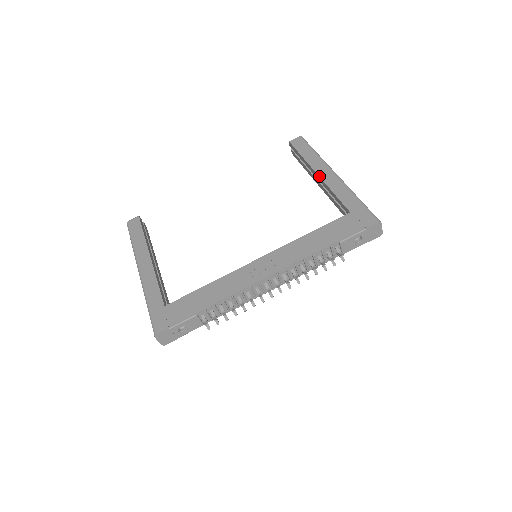
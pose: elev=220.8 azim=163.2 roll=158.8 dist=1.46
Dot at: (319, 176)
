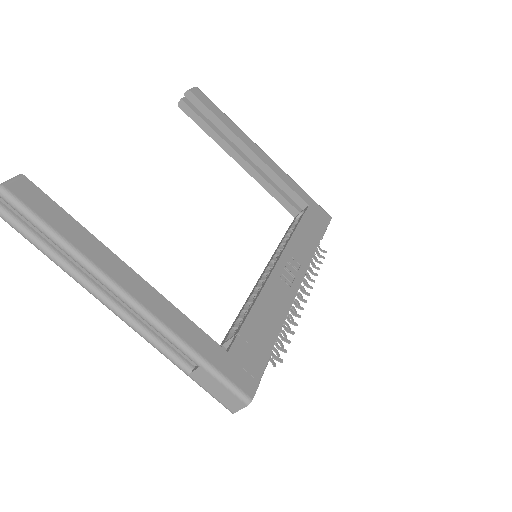
Dot at: (257, 154)
